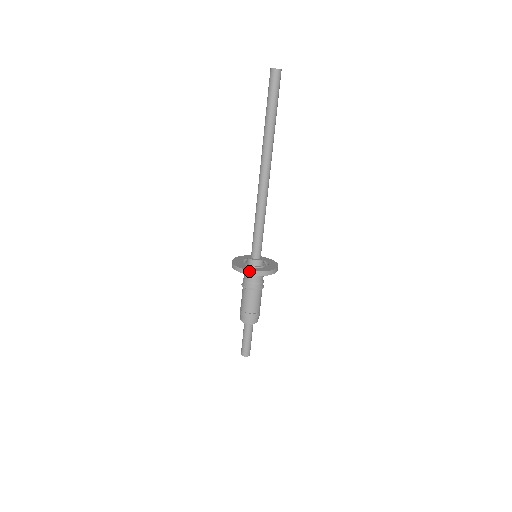
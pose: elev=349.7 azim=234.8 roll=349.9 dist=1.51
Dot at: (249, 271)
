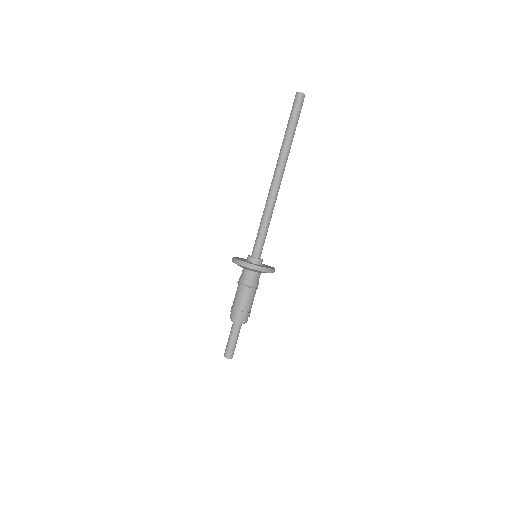
Dot at: (246, 263)
